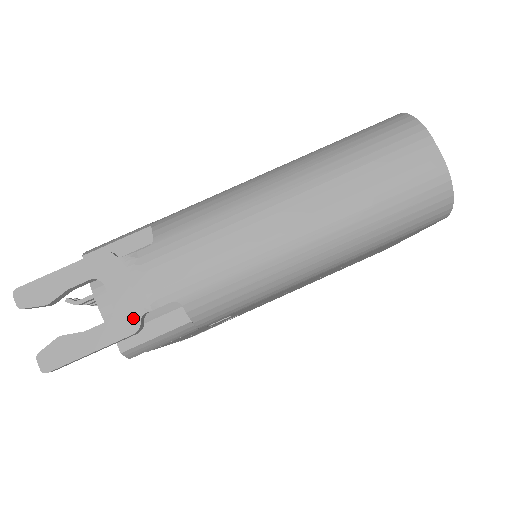
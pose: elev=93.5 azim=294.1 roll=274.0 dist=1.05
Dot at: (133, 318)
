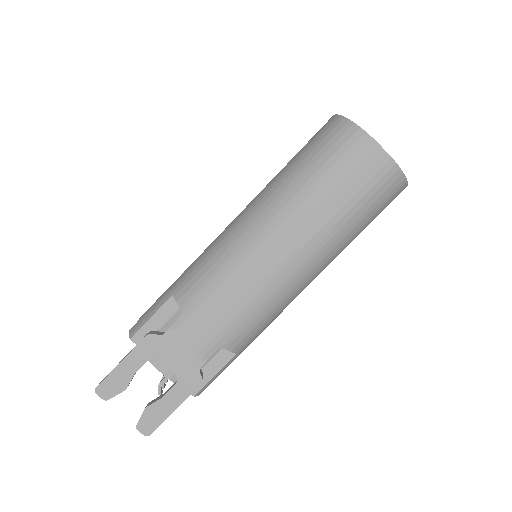
Dot at: (194, 374)
